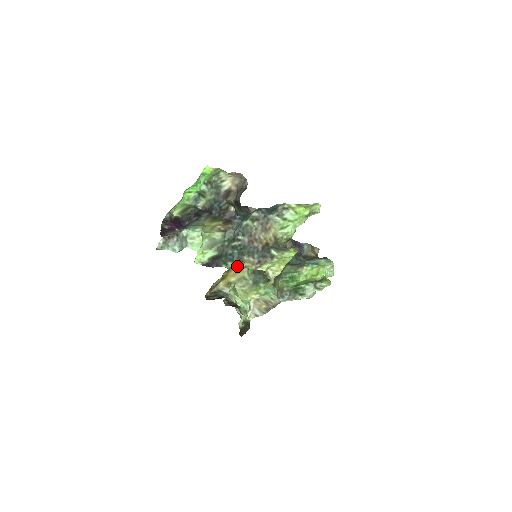
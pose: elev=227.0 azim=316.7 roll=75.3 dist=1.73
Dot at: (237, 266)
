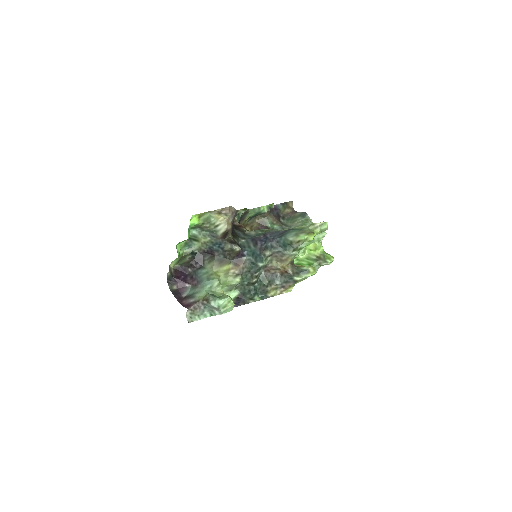
Dot at: (263, 297)
